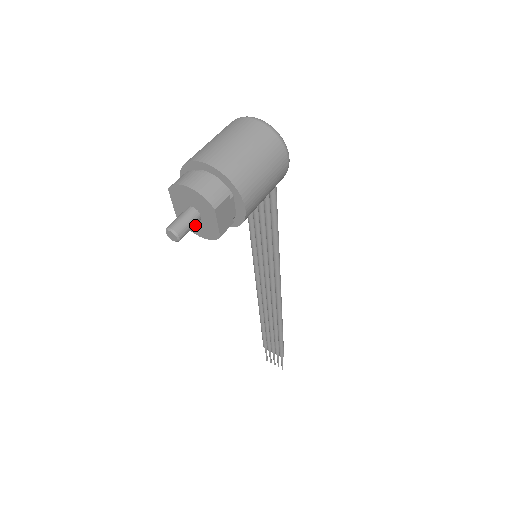
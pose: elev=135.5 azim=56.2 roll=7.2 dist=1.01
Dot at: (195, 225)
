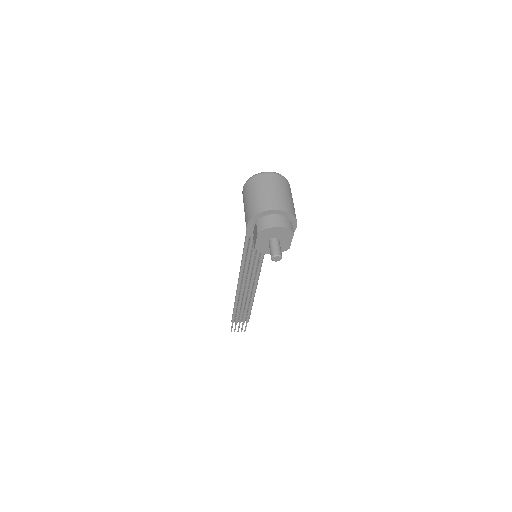
Dot at: occluded
